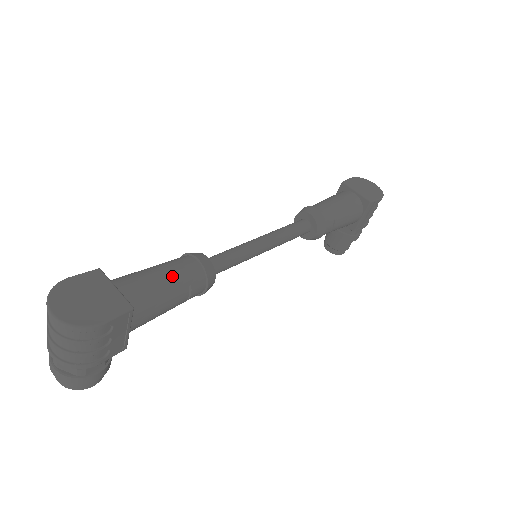
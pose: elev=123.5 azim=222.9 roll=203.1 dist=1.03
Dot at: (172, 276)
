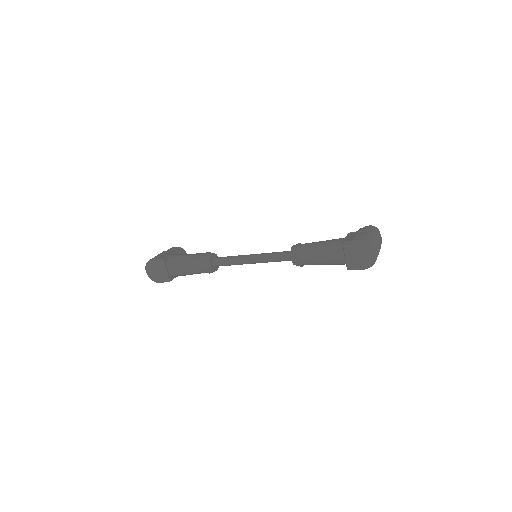
Dot at: (191, 270)
